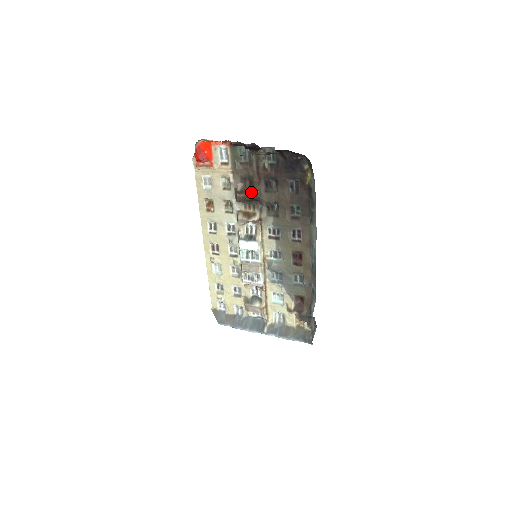
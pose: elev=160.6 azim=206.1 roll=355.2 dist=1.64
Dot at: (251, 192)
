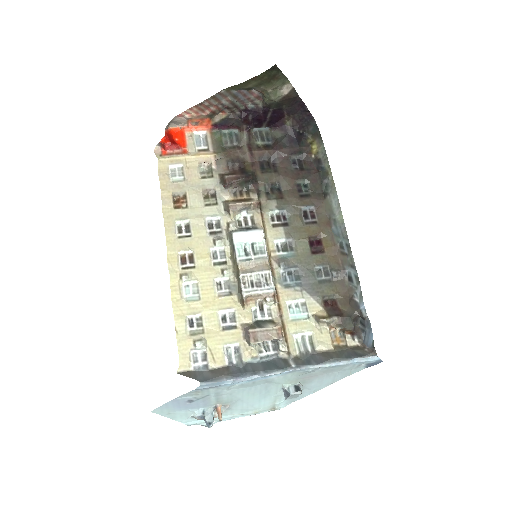
Dot at: (245, 172)
